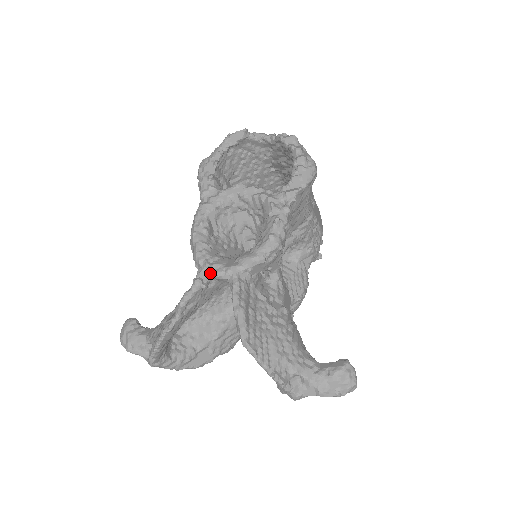
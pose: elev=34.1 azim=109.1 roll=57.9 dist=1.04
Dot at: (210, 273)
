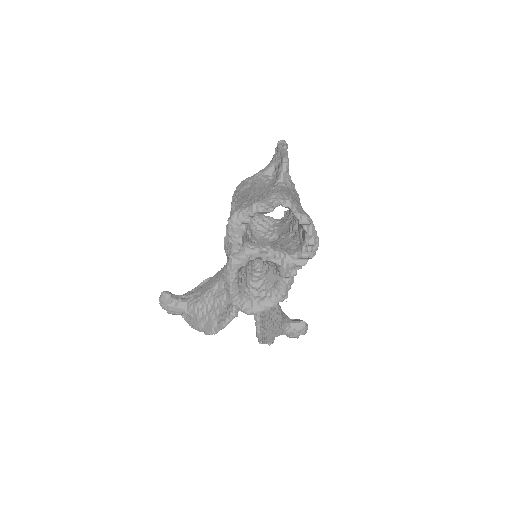
Dot at: occluded
